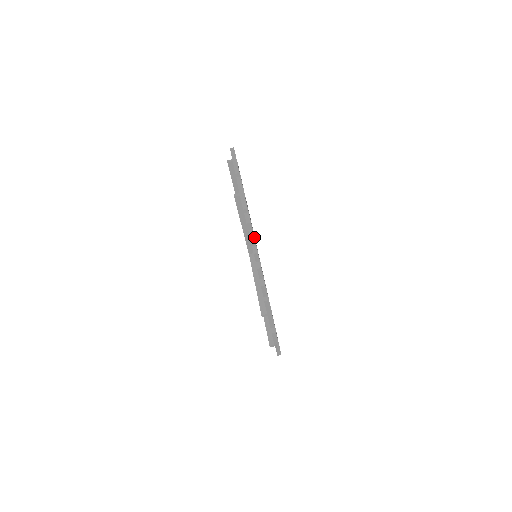
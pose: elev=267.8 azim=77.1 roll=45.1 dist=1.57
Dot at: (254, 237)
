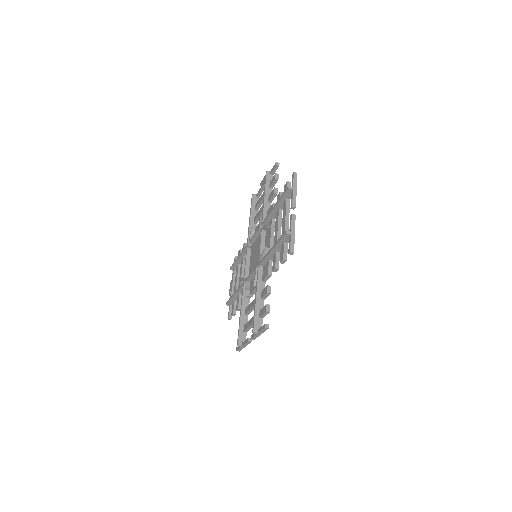
Dot at: occluded
